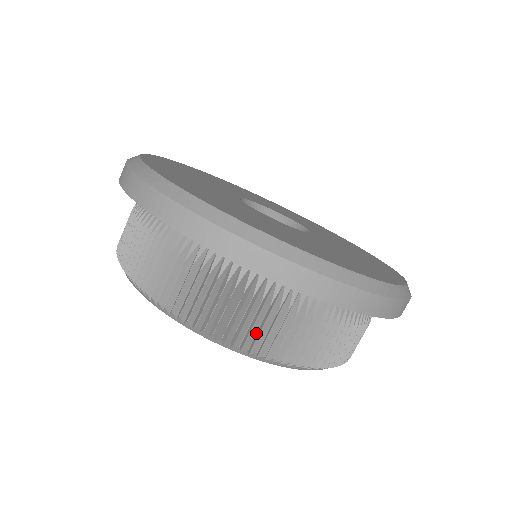
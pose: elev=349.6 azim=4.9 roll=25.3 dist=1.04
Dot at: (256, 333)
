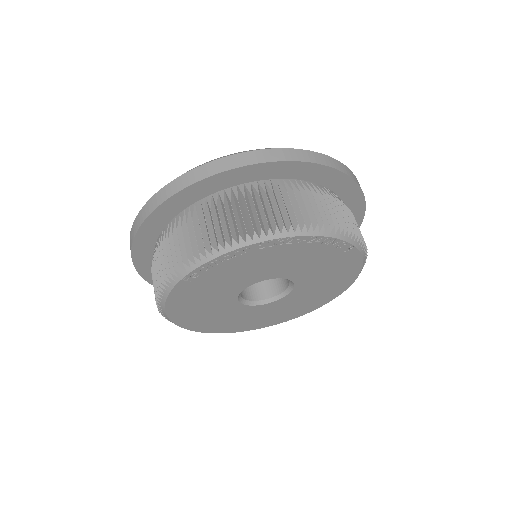
Dot at: (293, 211)
